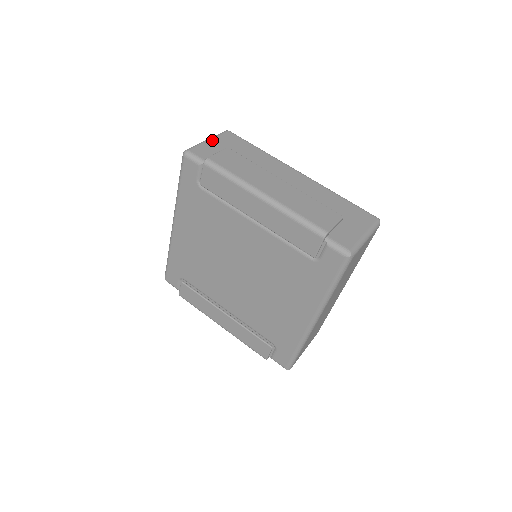
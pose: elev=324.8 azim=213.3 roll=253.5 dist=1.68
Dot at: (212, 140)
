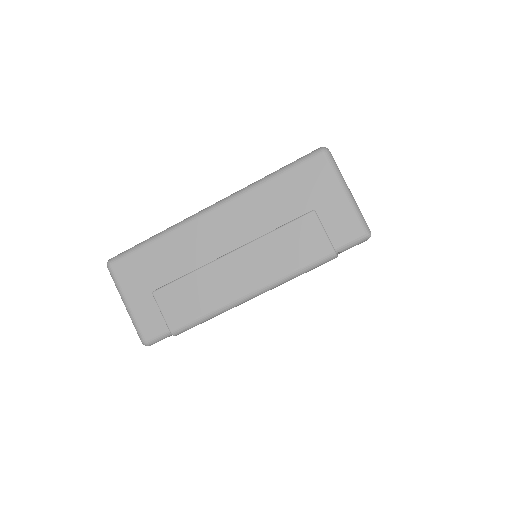
Dot at: (128, 299)
